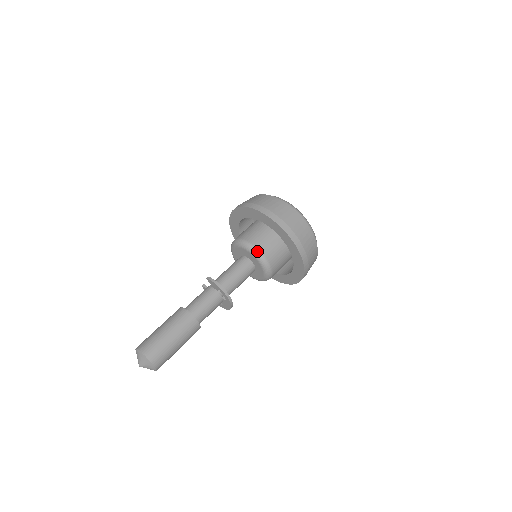
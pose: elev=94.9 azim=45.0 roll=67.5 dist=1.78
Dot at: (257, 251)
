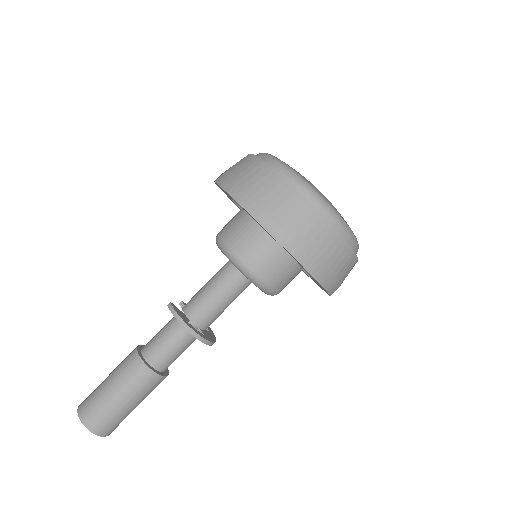
Dot at: (239, 262)
